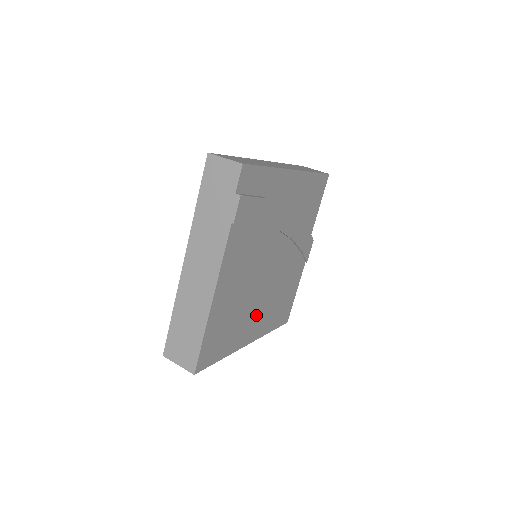
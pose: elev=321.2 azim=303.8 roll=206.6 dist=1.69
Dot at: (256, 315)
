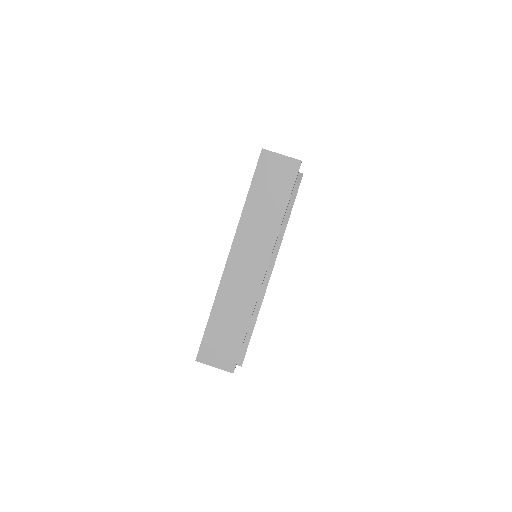
Dot at: occluded
